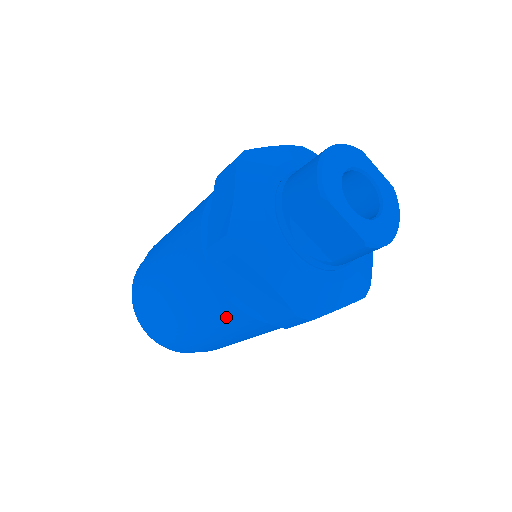
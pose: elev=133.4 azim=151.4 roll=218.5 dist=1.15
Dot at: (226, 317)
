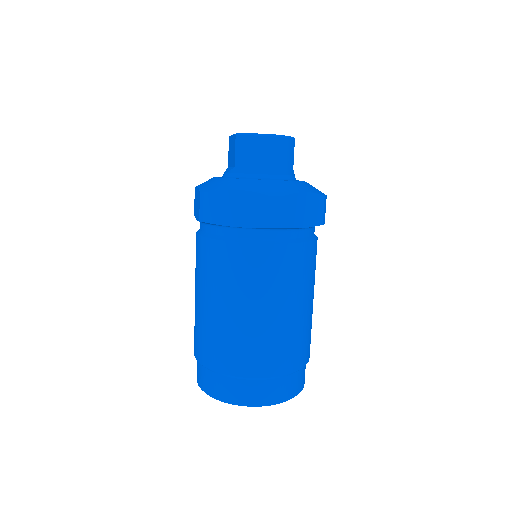
Dot at: (198, 257)
